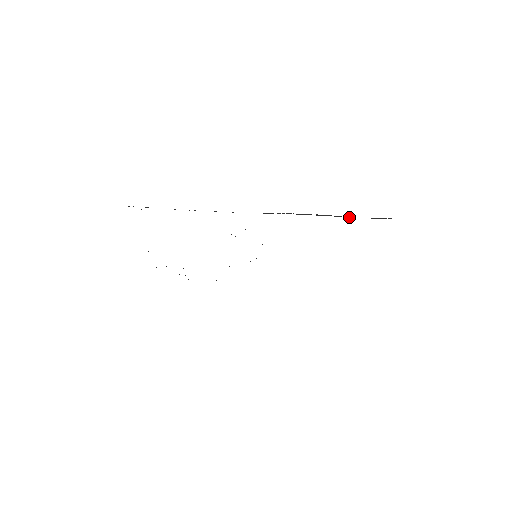
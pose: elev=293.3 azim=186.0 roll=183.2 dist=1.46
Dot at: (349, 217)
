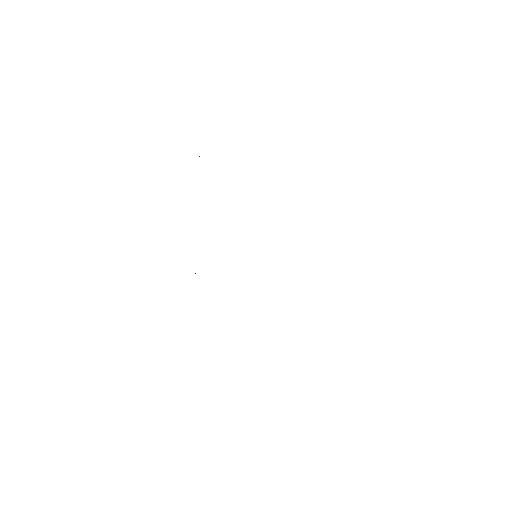
Dot at: occluded
